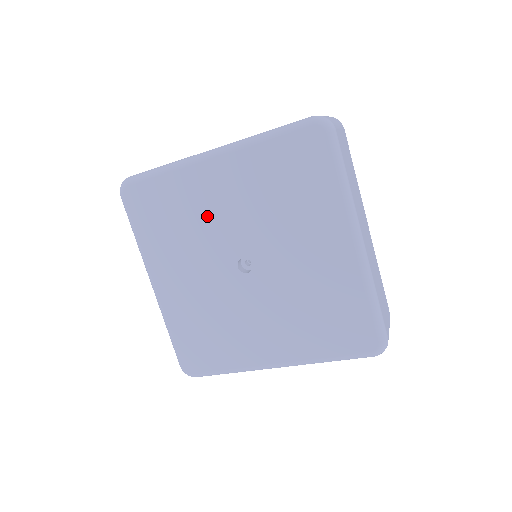
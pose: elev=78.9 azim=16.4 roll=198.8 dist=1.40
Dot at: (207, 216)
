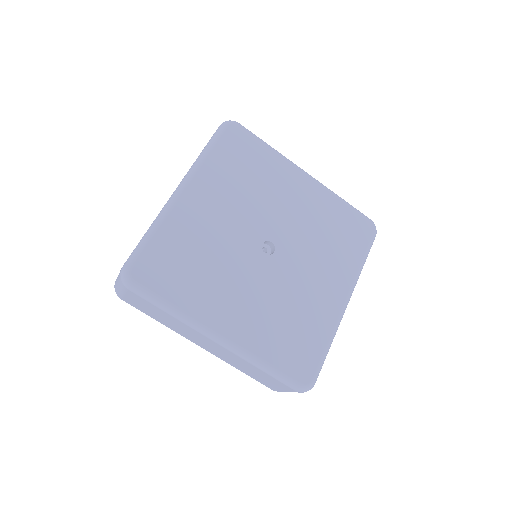
Dot at: (273, 197)
